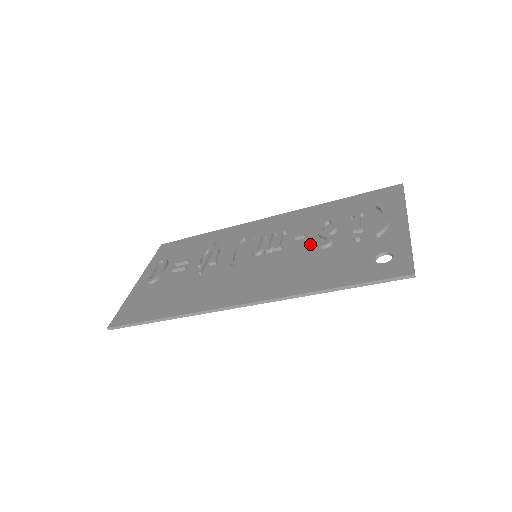
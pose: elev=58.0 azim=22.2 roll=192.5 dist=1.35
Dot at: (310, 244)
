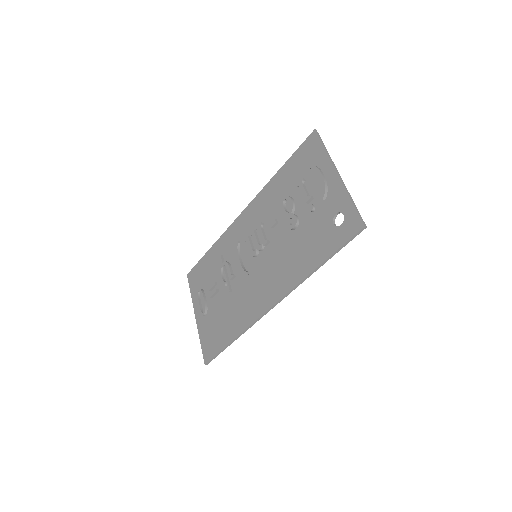
Dot at: (285, 228)
